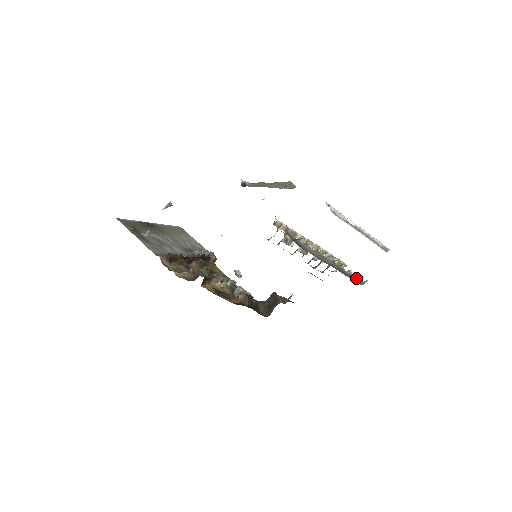
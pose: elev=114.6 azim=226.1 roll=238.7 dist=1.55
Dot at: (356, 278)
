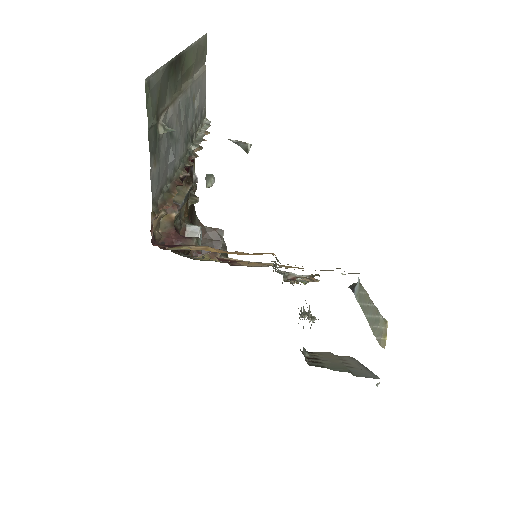
Dot at: occluded
